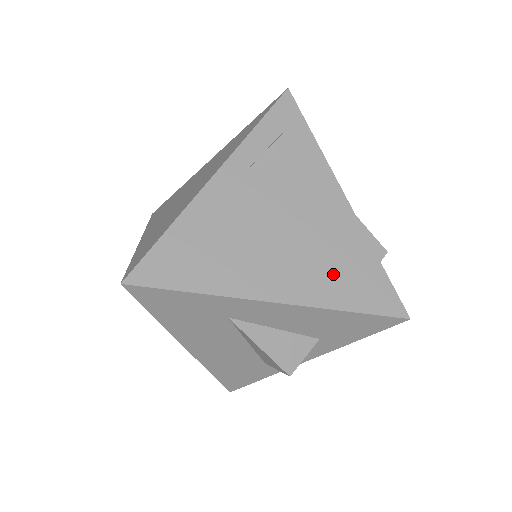
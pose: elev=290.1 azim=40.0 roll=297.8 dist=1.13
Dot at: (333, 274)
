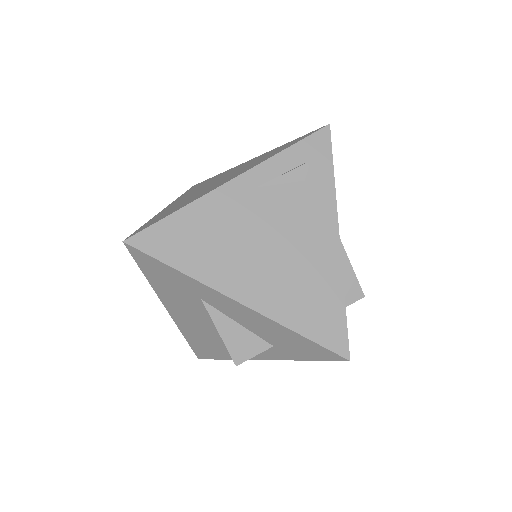
Dot at: (299, 298)
